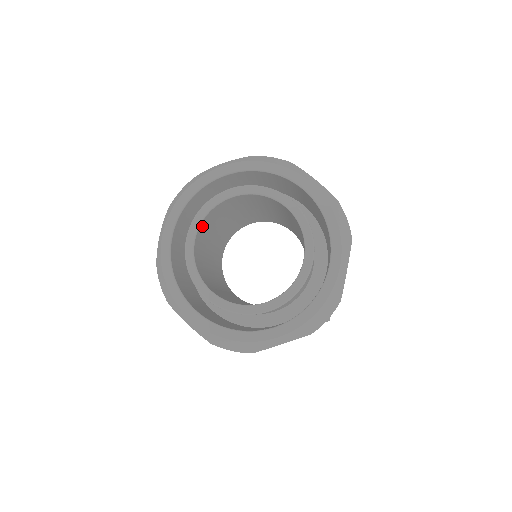
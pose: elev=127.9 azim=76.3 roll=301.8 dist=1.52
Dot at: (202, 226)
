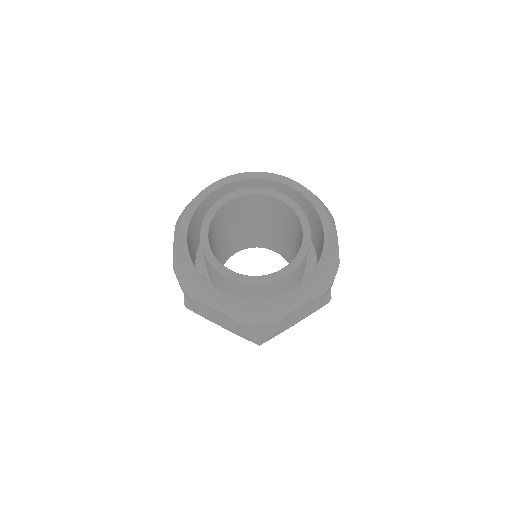
Dot at: (210, 227)
